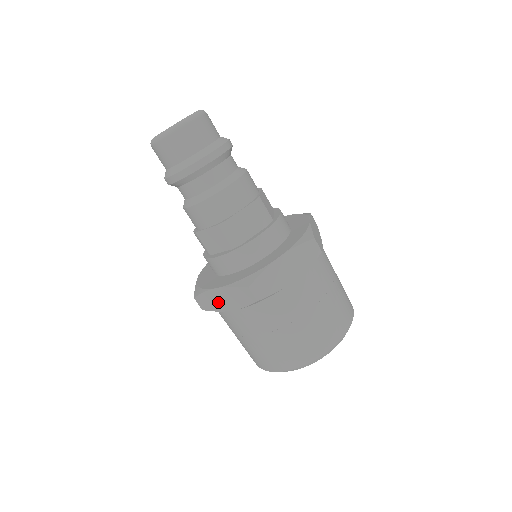
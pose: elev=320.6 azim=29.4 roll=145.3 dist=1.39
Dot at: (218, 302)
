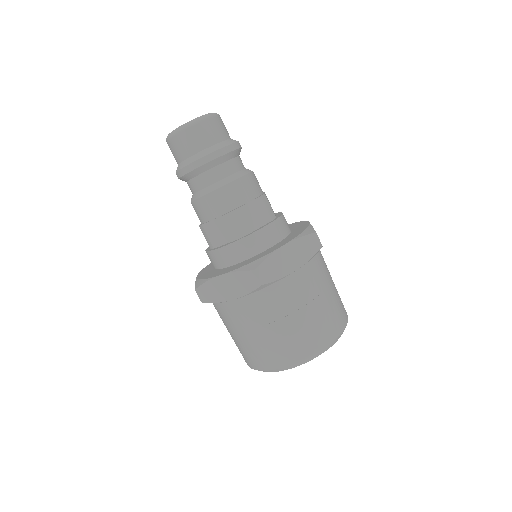
Dot at: (220, 291)
